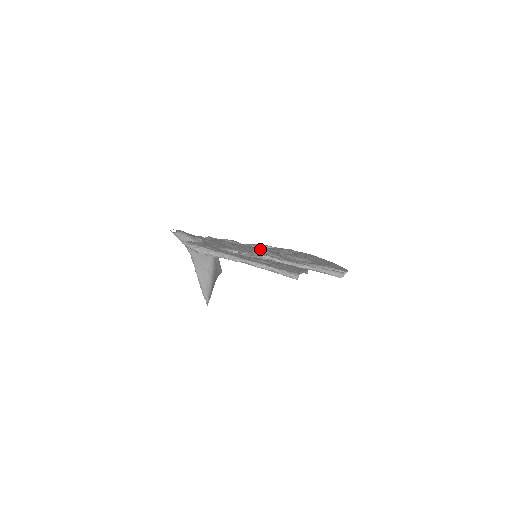
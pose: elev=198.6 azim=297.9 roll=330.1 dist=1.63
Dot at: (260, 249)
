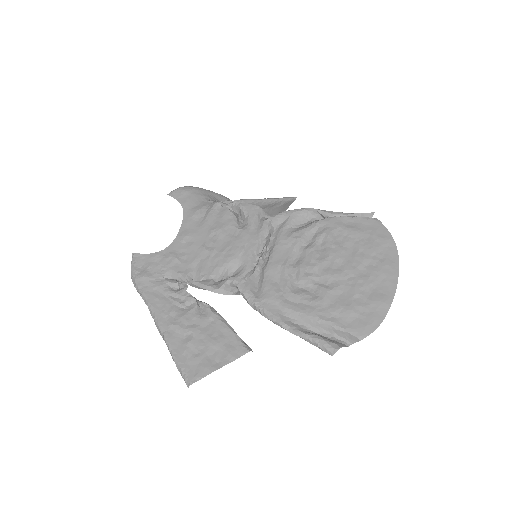
Dot at: (265, 245)
